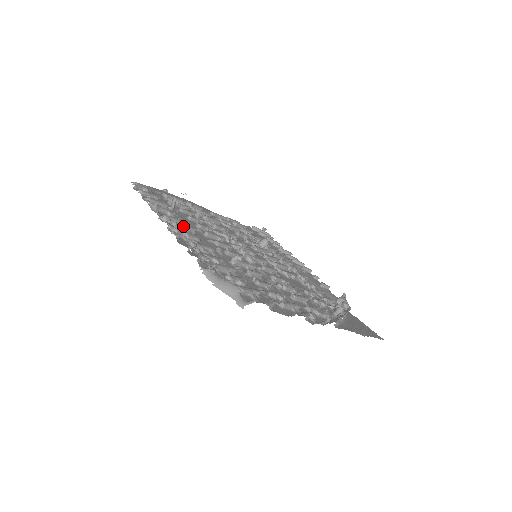
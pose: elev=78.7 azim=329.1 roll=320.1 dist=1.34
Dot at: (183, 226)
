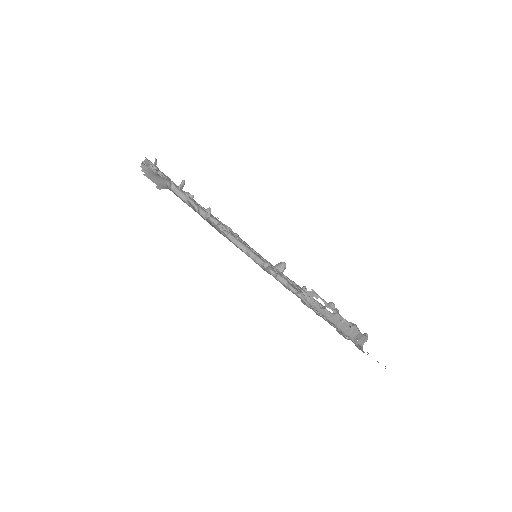
Dot at: occluded
